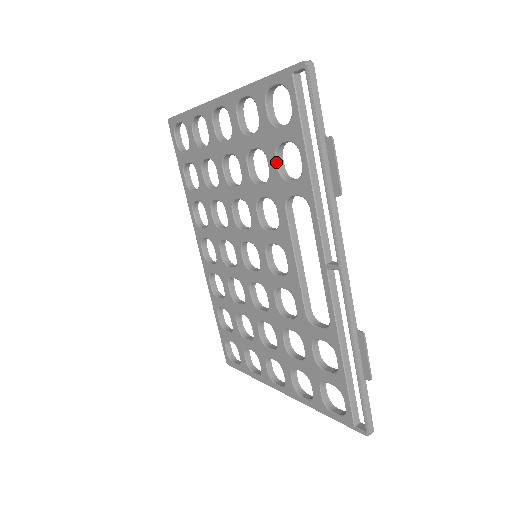
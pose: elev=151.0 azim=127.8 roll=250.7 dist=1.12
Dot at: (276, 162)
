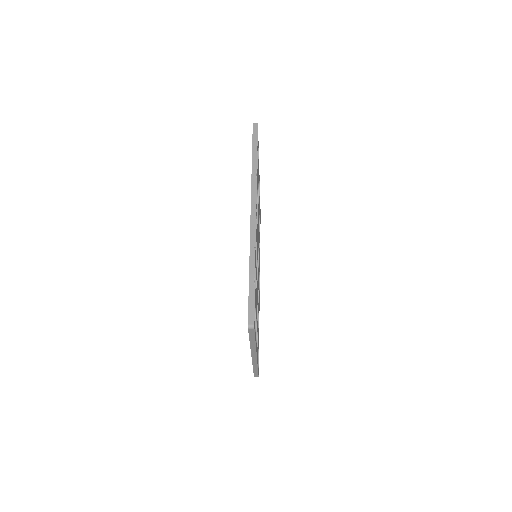
Dot at: occluded
